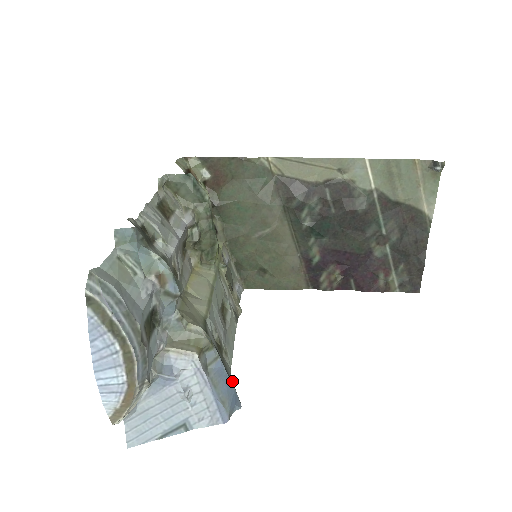
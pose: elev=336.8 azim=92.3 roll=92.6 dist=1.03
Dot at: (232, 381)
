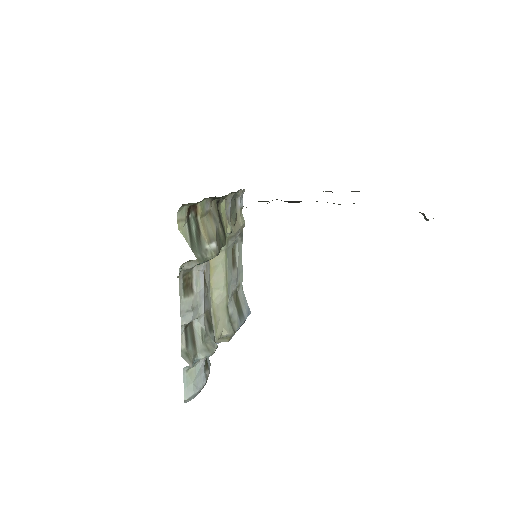
Dot at: (245, 312)
